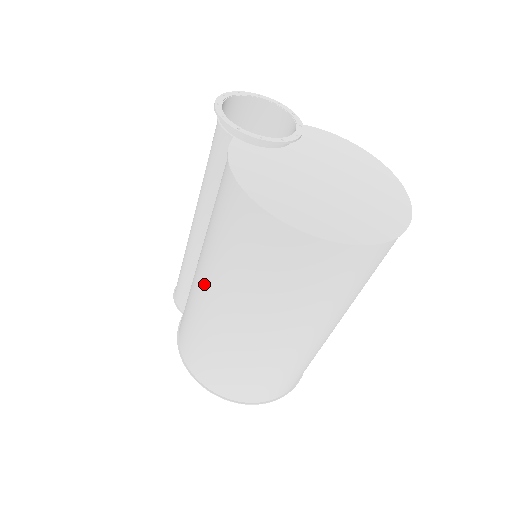
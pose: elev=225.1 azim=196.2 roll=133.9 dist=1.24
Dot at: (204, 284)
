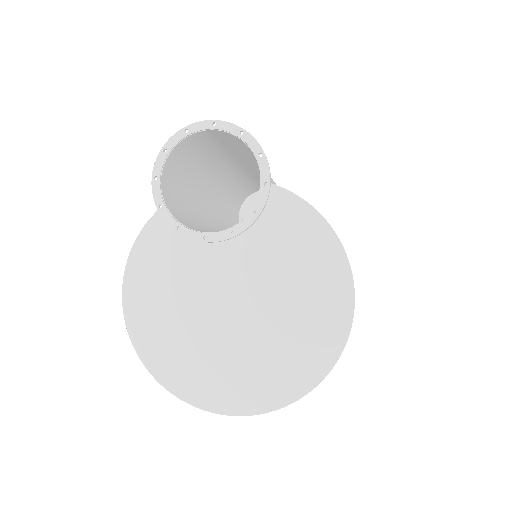
Dot at: occluded
